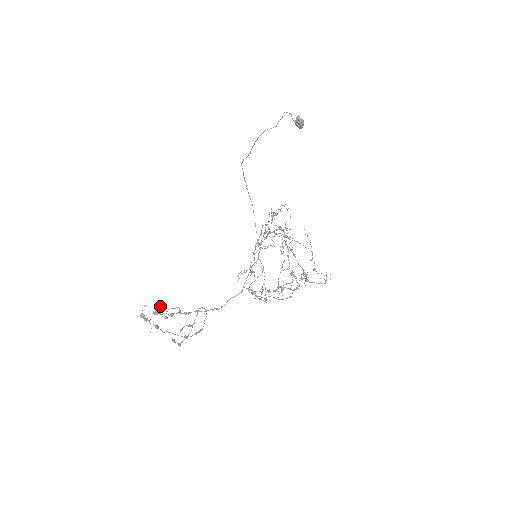
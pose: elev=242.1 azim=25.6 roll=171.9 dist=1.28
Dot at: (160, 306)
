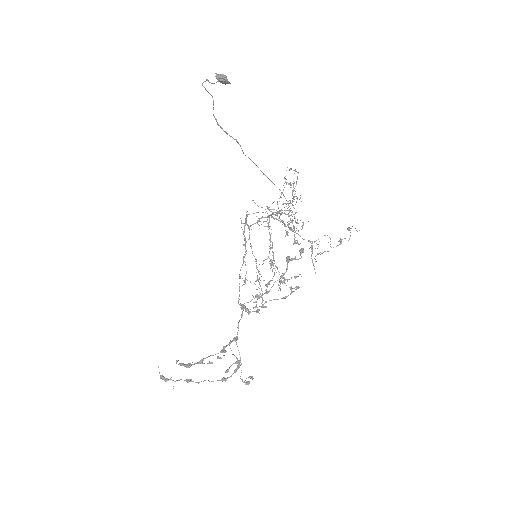
Dot at: (176, 360)
